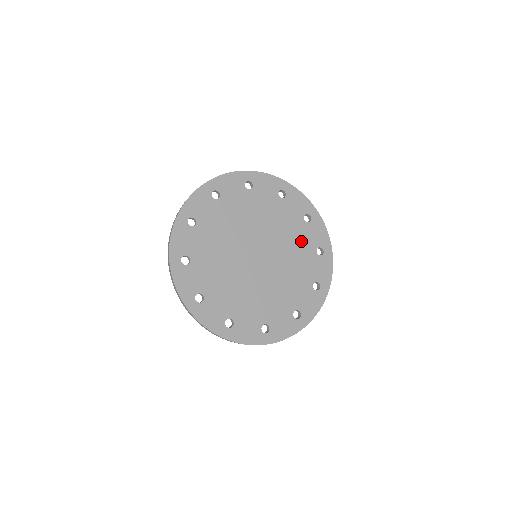
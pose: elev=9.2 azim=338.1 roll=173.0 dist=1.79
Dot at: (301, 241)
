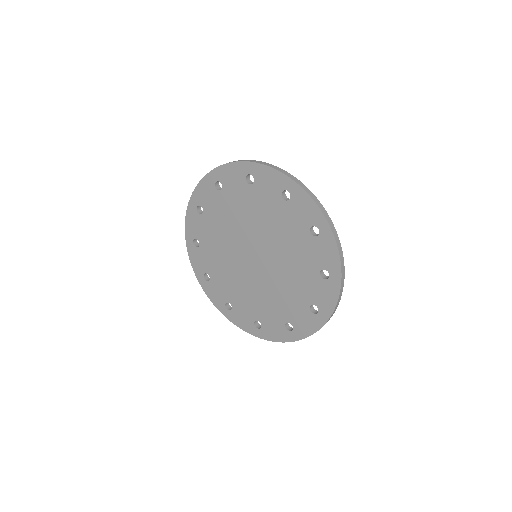
Dot at: (289, 226)
